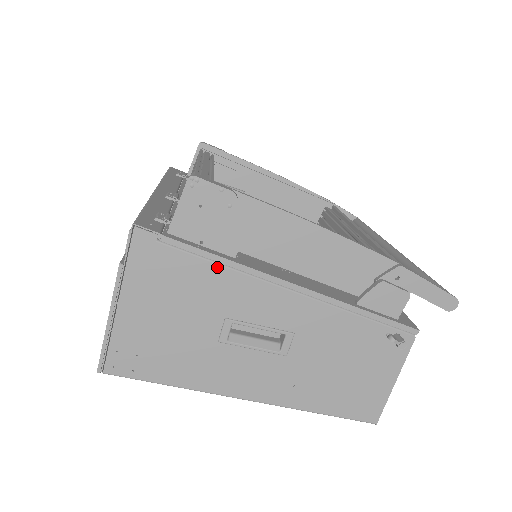
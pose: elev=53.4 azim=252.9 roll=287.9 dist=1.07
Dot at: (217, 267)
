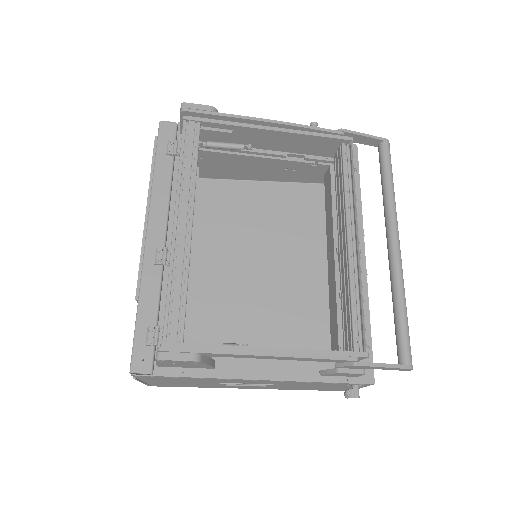
Dot at: (201, 379)
